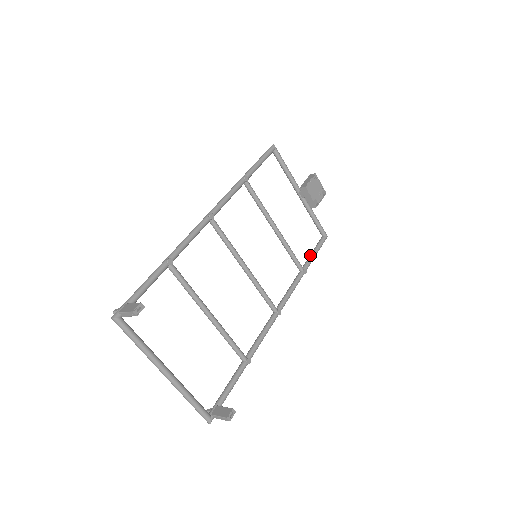
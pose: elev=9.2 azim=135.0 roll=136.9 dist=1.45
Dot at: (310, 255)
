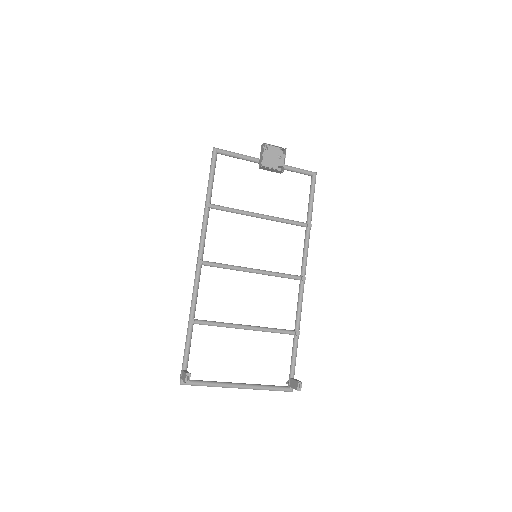
Dot at: (308, 205)
